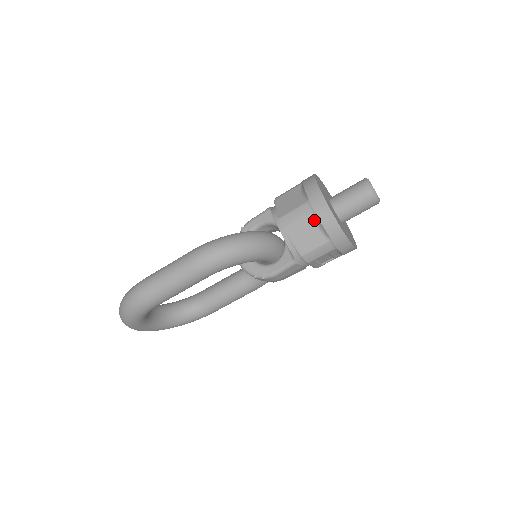
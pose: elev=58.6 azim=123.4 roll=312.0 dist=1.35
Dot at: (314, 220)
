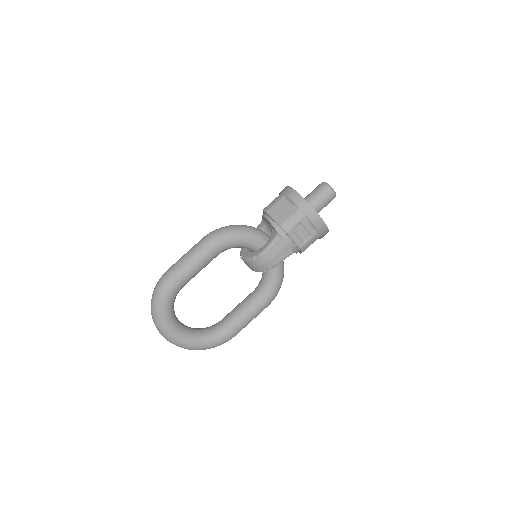
Dot at: (285, 200)
